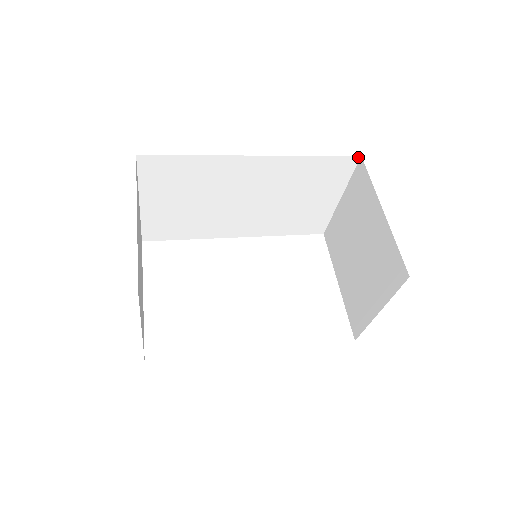
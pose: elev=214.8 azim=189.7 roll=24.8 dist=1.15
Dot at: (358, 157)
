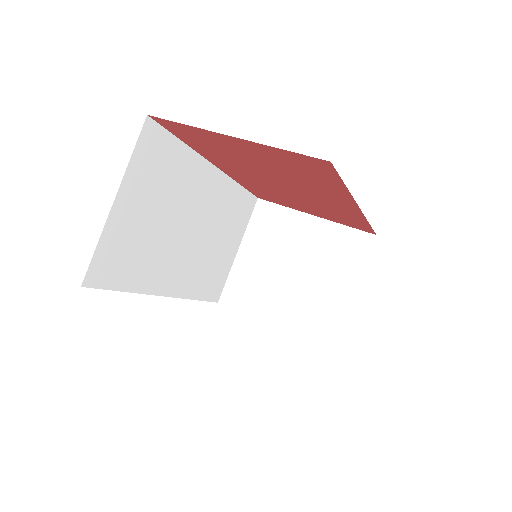
Dot at: (256, 199)
